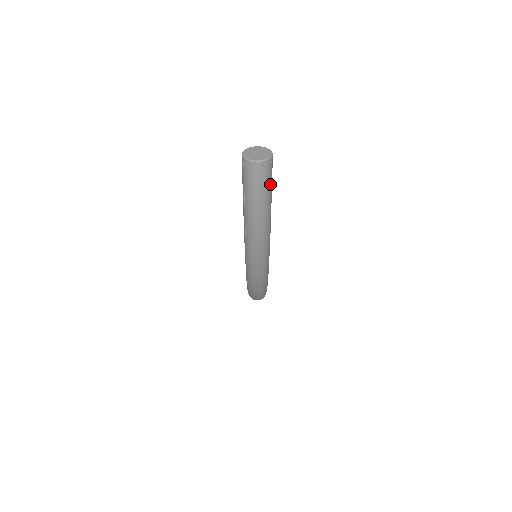
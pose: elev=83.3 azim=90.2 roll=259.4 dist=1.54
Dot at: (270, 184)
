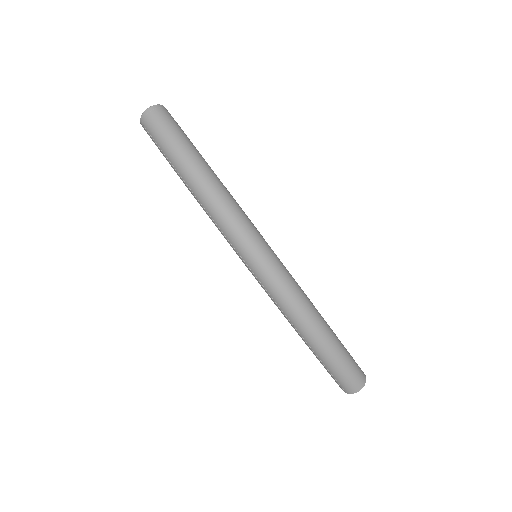
Dot at: (177, 126)
